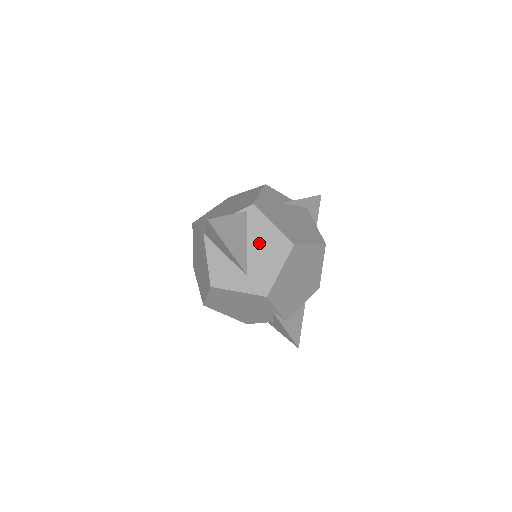
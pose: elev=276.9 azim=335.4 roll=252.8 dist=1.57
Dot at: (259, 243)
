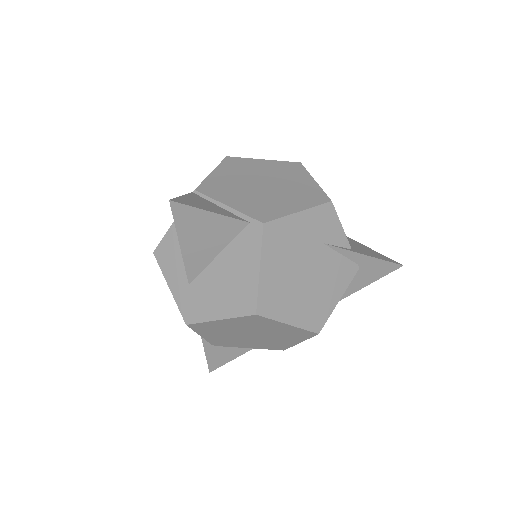
Dot at: (228, 270)
